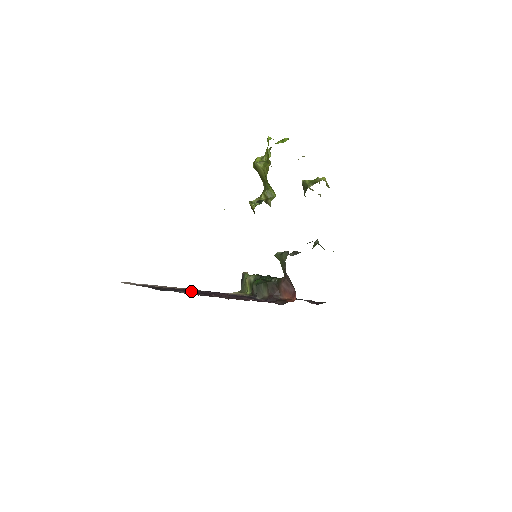
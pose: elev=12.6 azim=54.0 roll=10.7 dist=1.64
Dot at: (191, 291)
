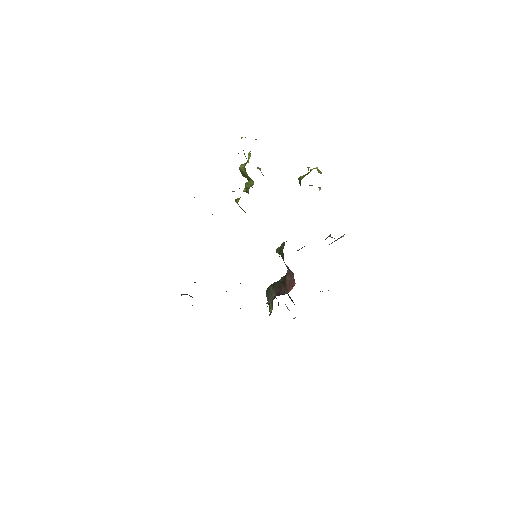
Dot at: occluded
